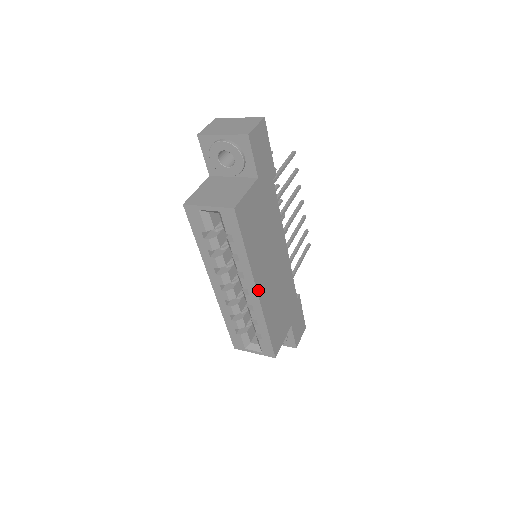
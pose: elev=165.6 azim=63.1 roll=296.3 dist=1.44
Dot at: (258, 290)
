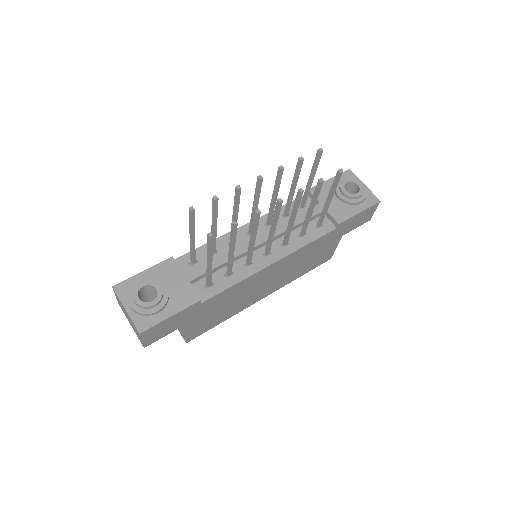
Dot at: occluded
